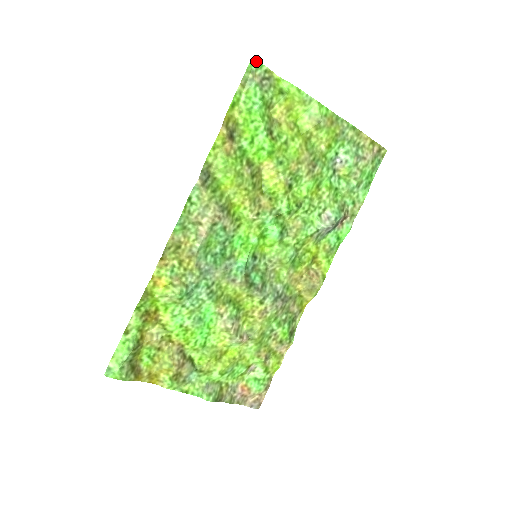
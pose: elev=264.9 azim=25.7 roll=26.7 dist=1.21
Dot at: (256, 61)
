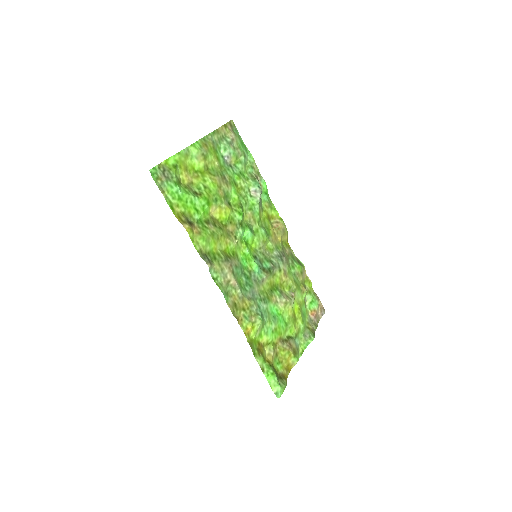
Dot at: (151, 170)
